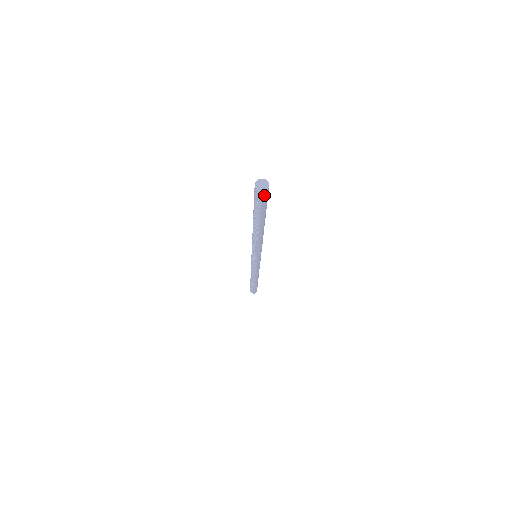
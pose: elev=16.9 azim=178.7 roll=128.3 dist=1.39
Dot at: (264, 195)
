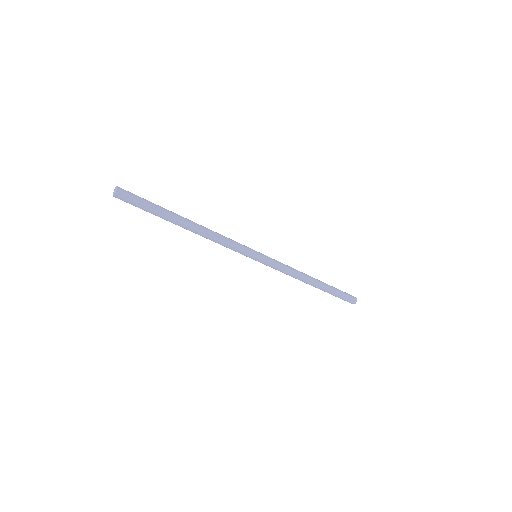
Dot at: (120, 199)
